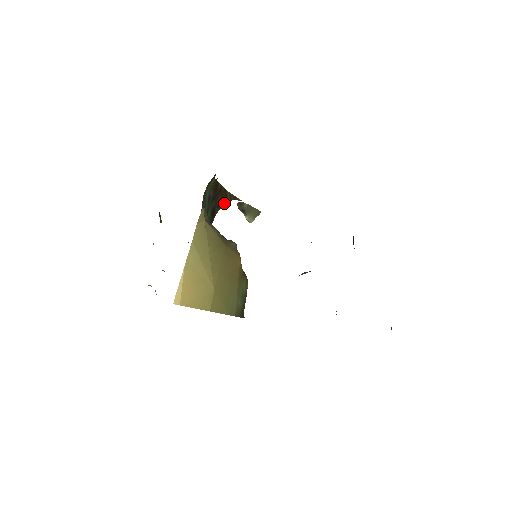
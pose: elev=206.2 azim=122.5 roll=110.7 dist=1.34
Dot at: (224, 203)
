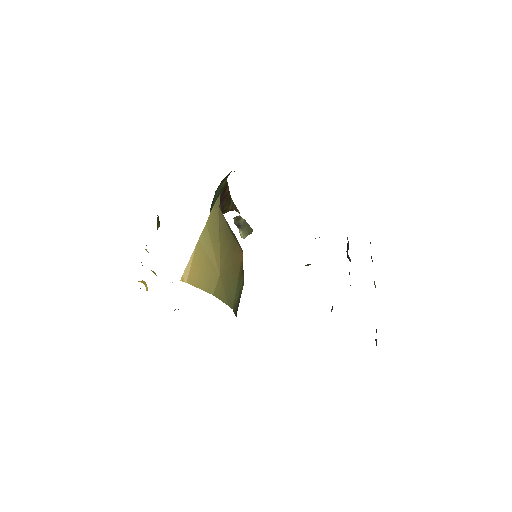
Dot at: (225, 212)
